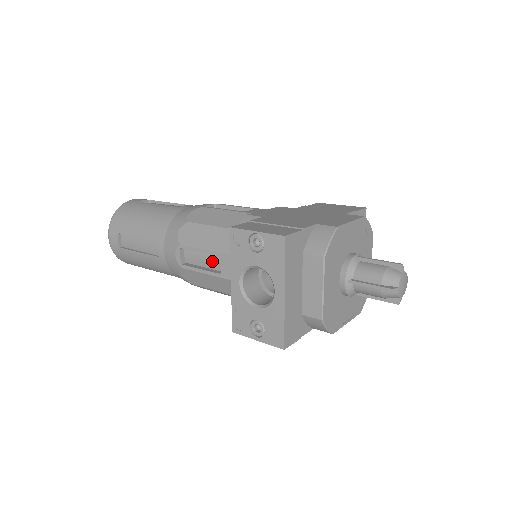
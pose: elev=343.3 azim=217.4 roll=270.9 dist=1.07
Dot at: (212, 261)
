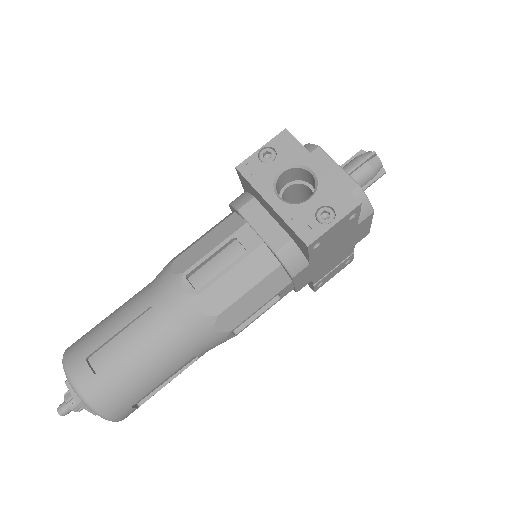
Dot at: (228, 256)
